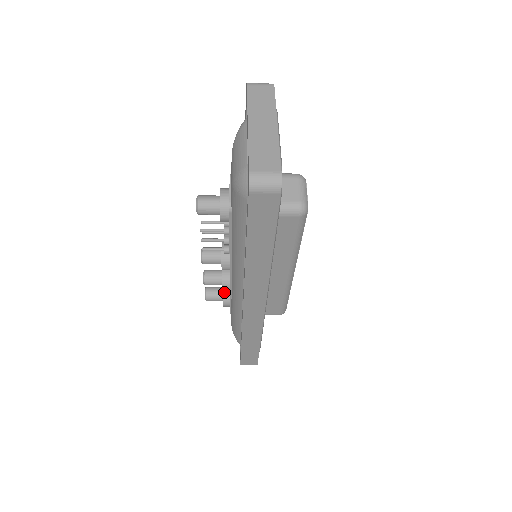
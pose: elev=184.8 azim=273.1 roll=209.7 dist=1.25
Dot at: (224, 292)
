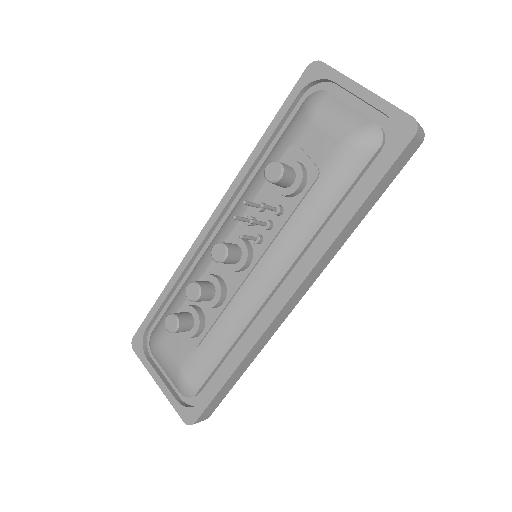
Dot at: (199, 314)
